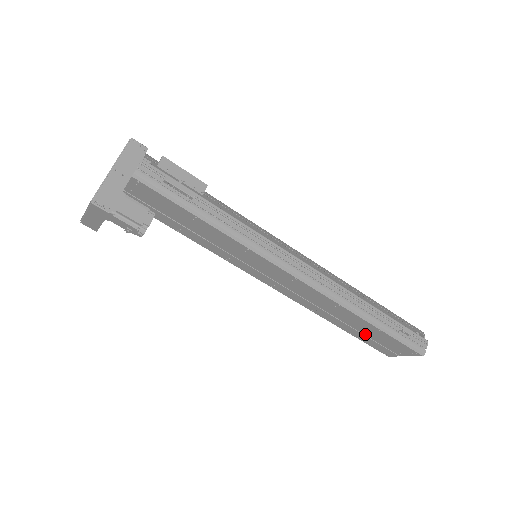
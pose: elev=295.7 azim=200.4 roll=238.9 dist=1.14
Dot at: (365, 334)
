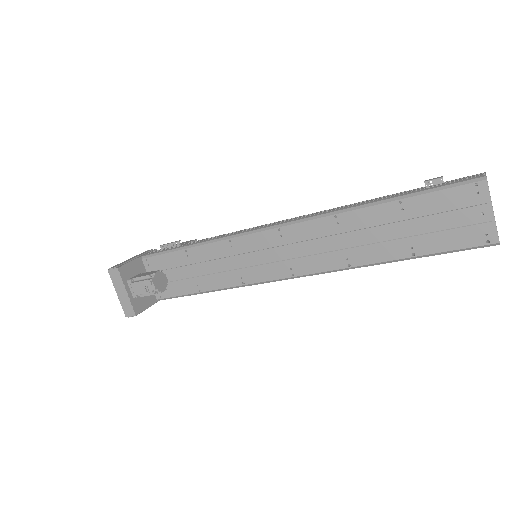
Dot at: (416, 233)
